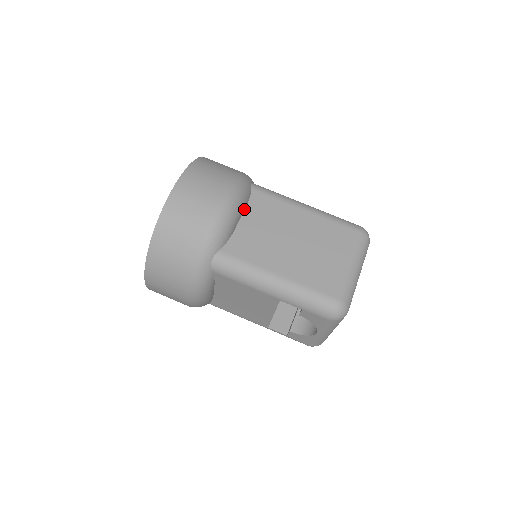
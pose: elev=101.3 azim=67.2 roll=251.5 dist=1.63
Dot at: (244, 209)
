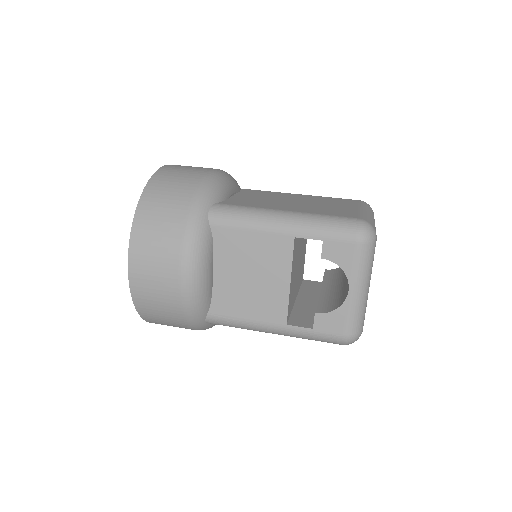
Dot at: (236, 192)
